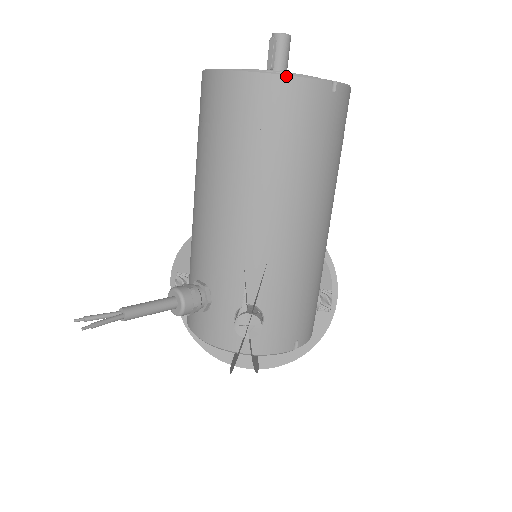
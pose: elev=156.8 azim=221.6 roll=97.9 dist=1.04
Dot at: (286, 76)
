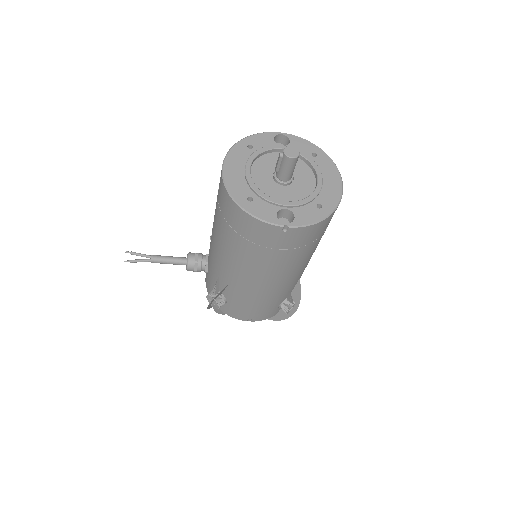
Dot at: (245, 212)
